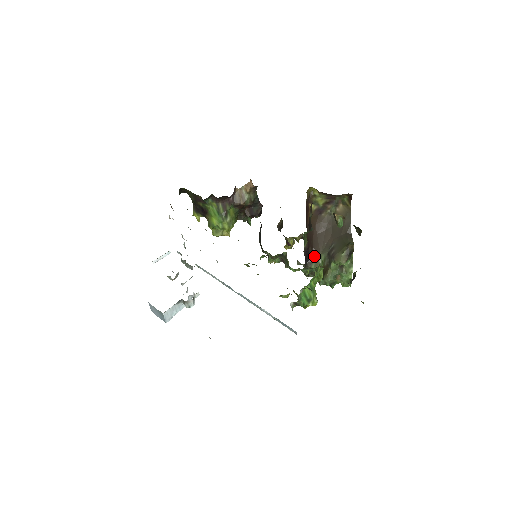
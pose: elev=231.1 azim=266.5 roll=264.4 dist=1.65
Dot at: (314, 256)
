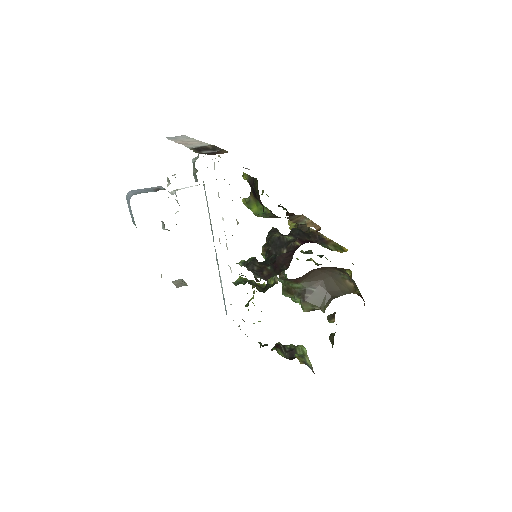
Dot at: (295, 280)
